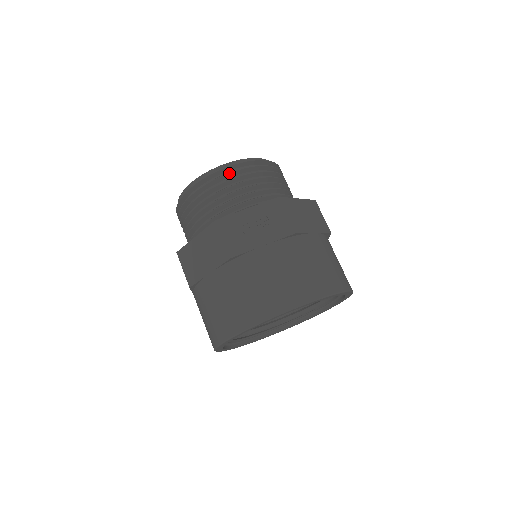
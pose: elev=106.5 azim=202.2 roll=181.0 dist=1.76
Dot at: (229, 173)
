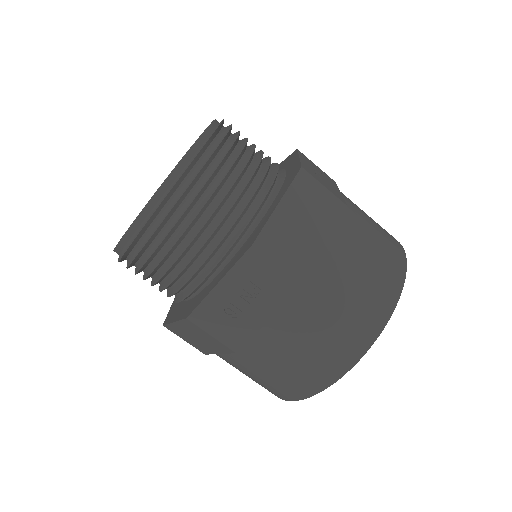
Dot at: (158, 227)
